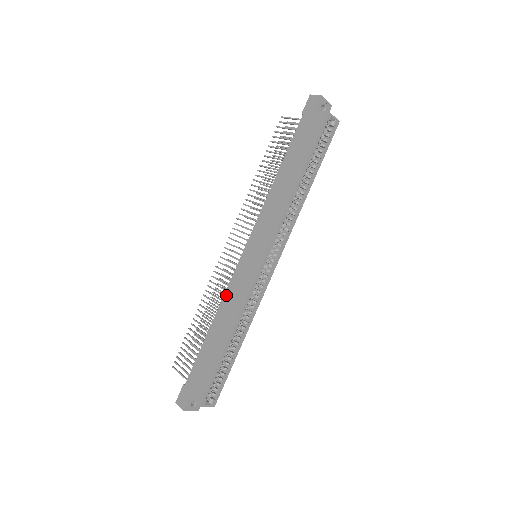
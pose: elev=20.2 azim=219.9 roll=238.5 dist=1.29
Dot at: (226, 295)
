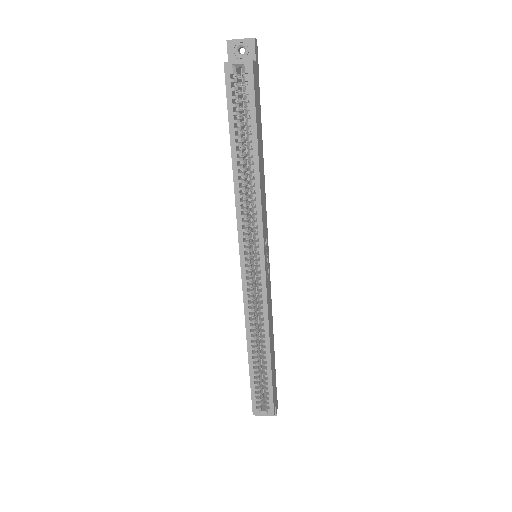
Dot at: occluded
